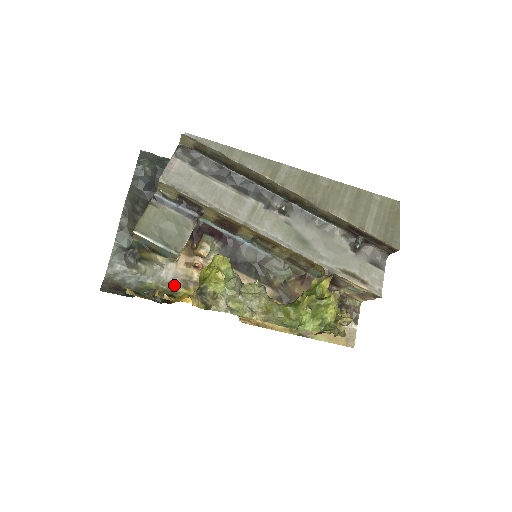
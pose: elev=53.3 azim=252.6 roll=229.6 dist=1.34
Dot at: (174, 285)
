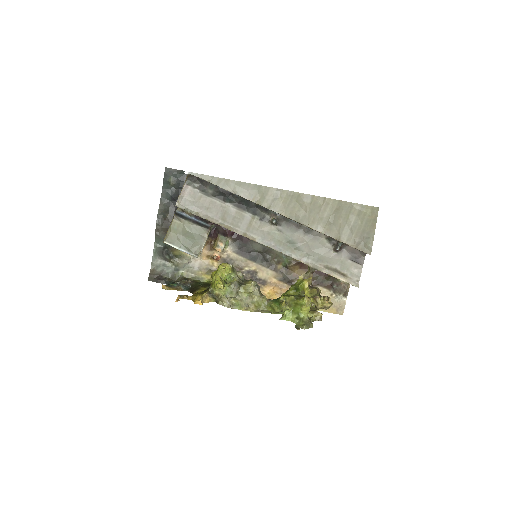
Dot at: (200, 273)
